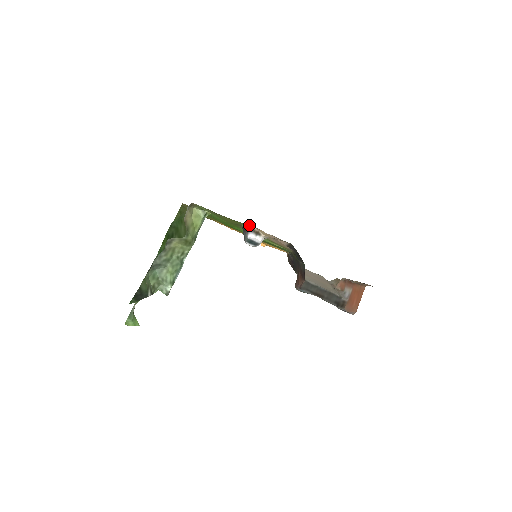
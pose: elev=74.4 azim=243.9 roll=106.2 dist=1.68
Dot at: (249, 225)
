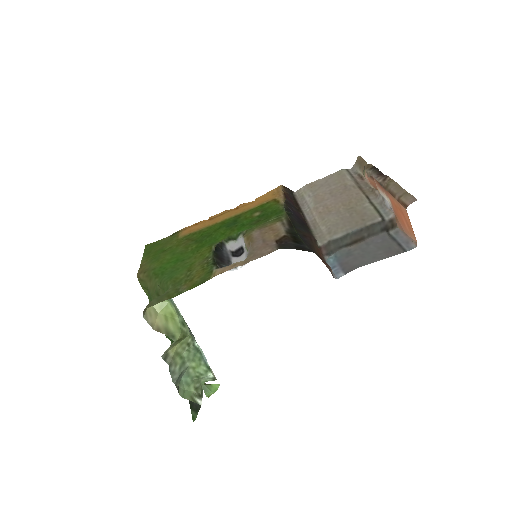
Dot at: (218, 272)
